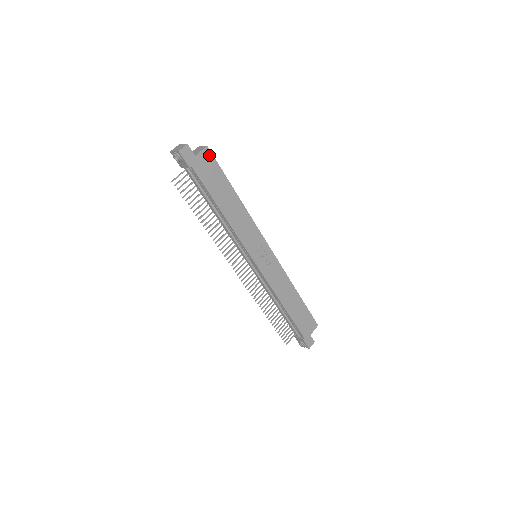
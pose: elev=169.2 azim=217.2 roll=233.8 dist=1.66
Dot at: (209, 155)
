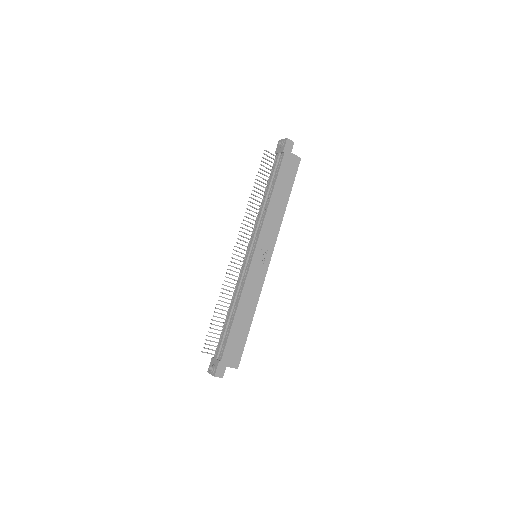
Dot at: (297, 163)
